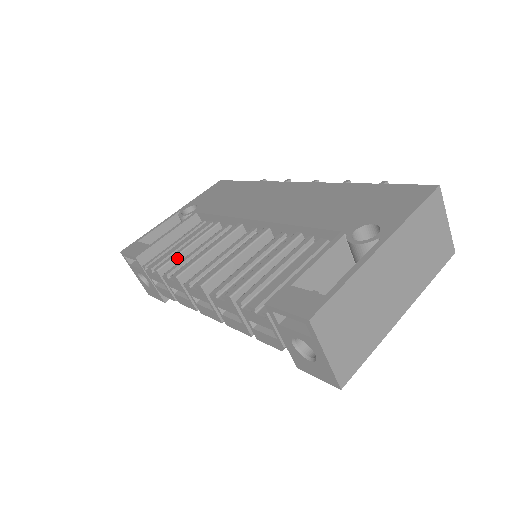
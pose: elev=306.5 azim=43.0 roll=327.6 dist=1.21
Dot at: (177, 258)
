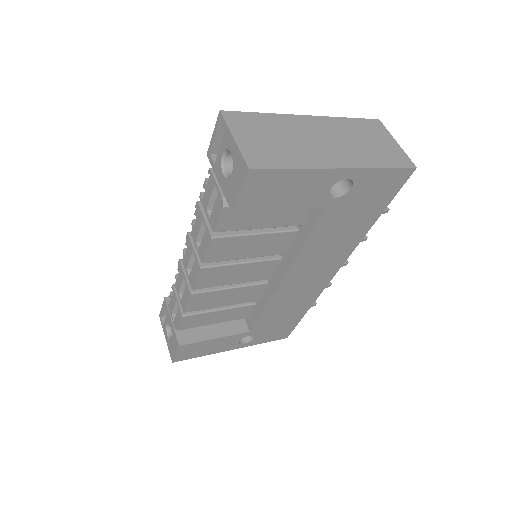
Dot at: occluded
